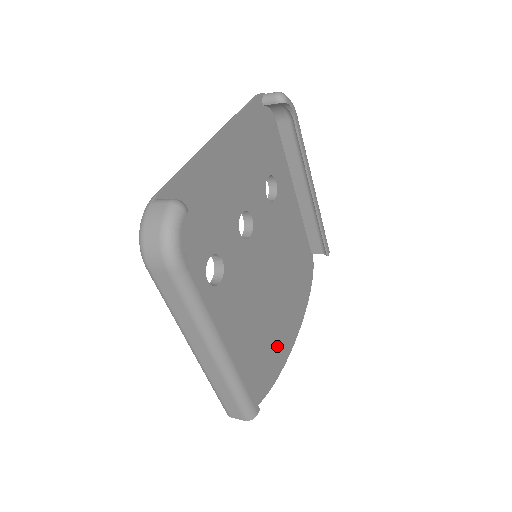
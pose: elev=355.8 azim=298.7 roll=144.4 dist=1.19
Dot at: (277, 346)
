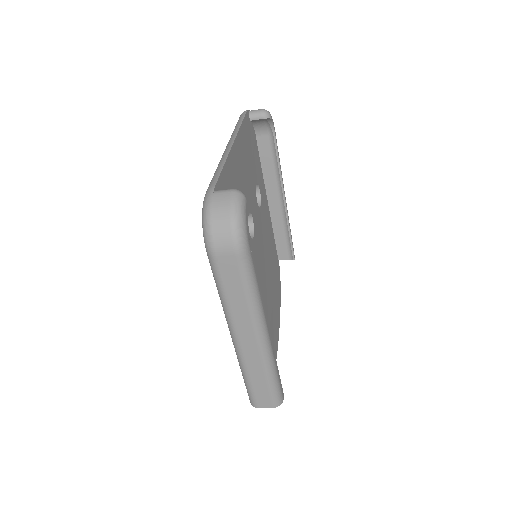
Dot at: occluded
